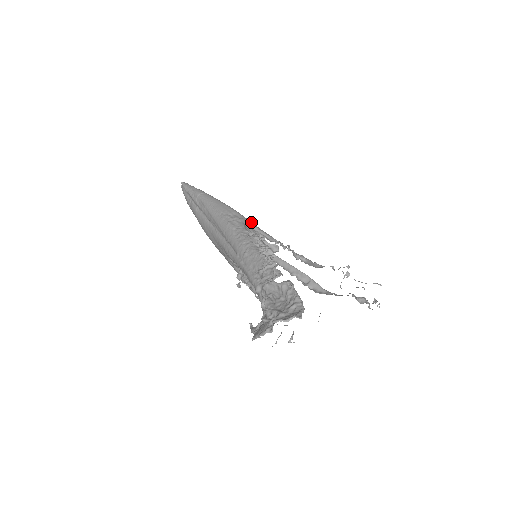
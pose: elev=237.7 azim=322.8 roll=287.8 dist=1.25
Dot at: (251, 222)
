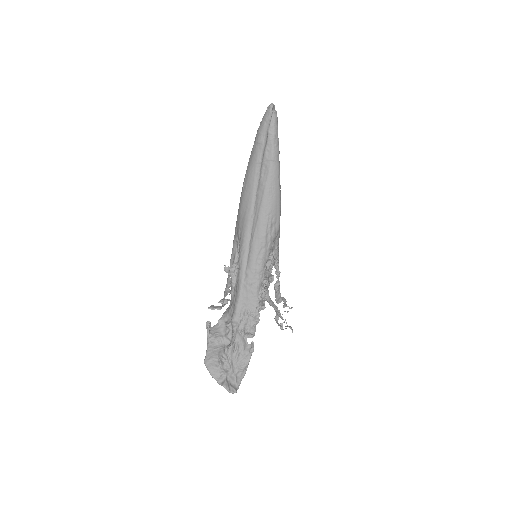
Dot at: (279, 237)
